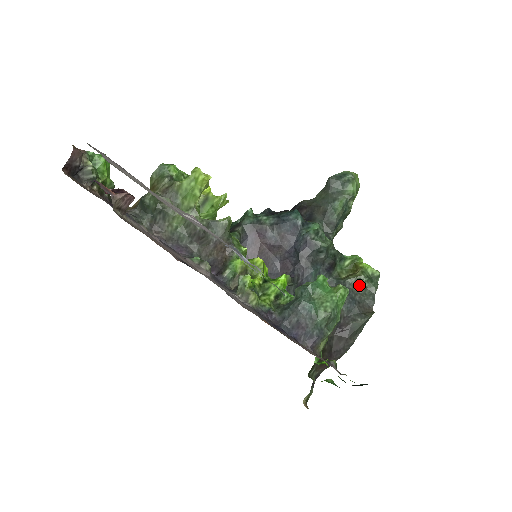
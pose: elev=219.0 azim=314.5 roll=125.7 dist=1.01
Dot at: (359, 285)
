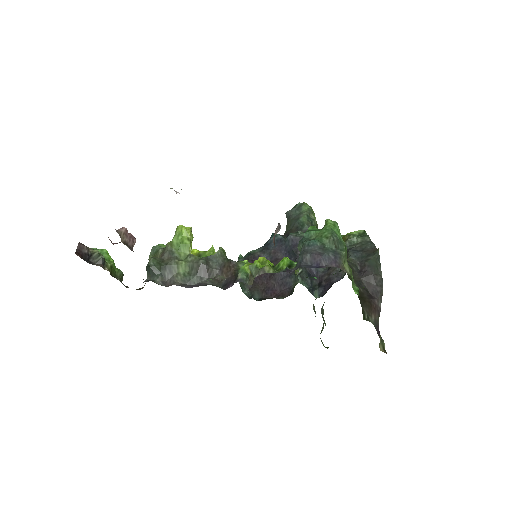
Dot at: (354, 244)
